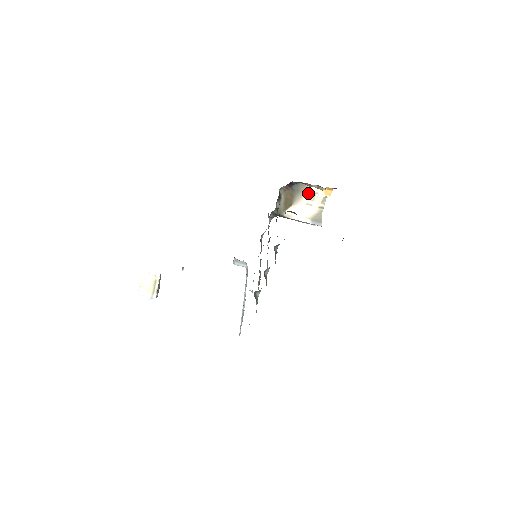
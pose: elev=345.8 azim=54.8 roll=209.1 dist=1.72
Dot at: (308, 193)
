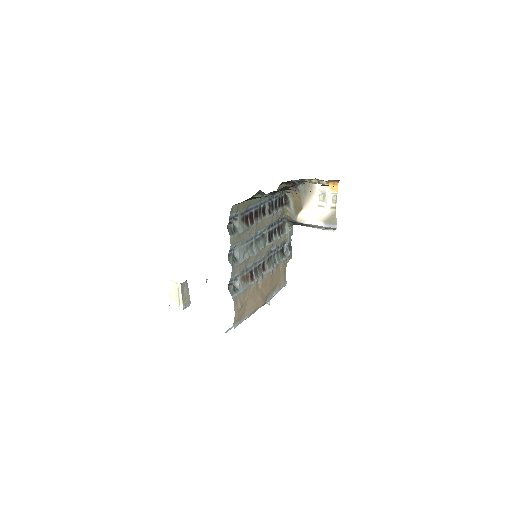
Dot at: (316, 193)
